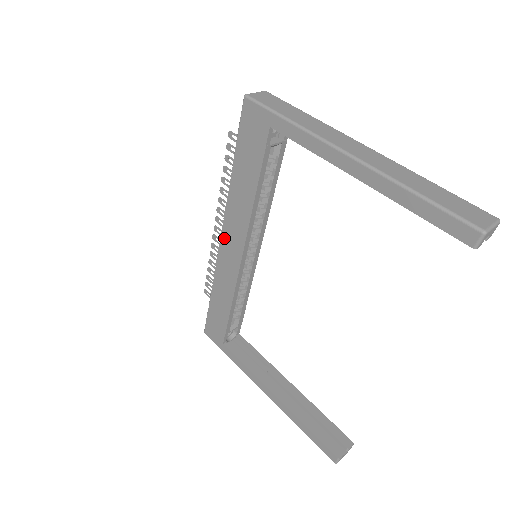
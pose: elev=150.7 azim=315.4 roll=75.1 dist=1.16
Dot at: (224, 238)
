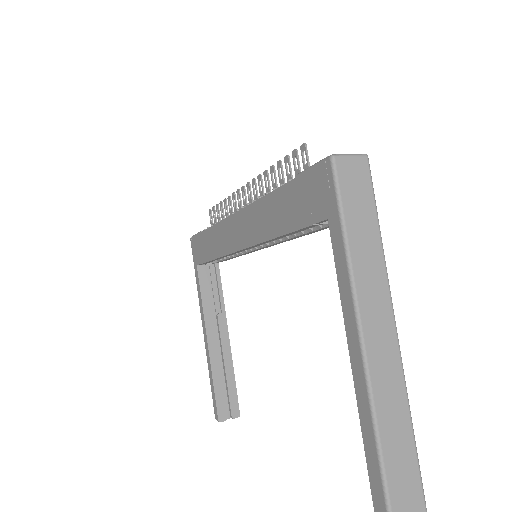
Dot at: (238, 217)
